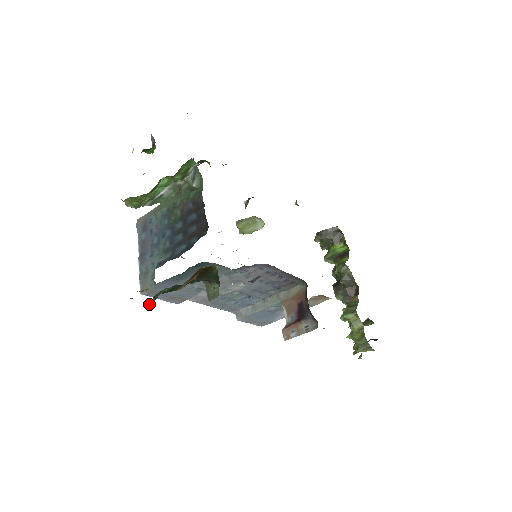
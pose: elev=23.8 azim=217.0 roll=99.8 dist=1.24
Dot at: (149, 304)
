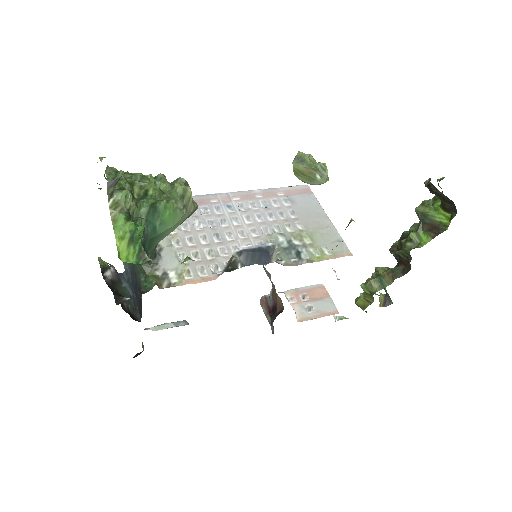
Dot at: occluded
